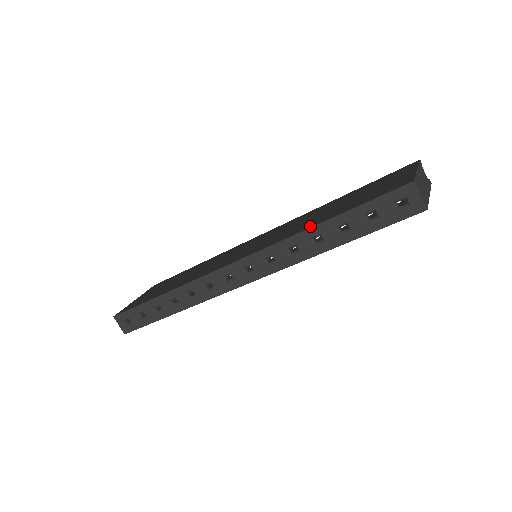
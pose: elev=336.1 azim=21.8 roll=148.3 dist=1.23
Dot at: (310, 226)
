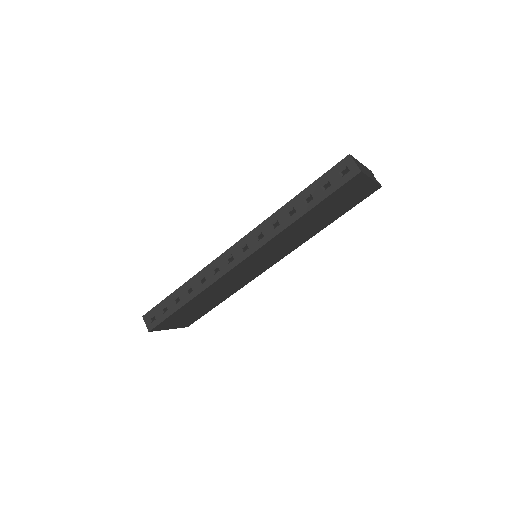
Dot at: (287, 204)
